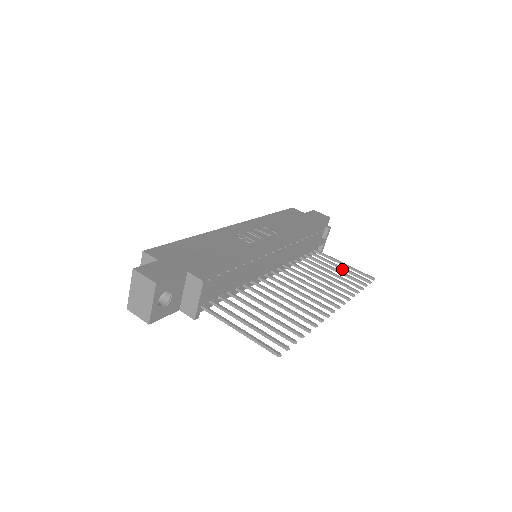
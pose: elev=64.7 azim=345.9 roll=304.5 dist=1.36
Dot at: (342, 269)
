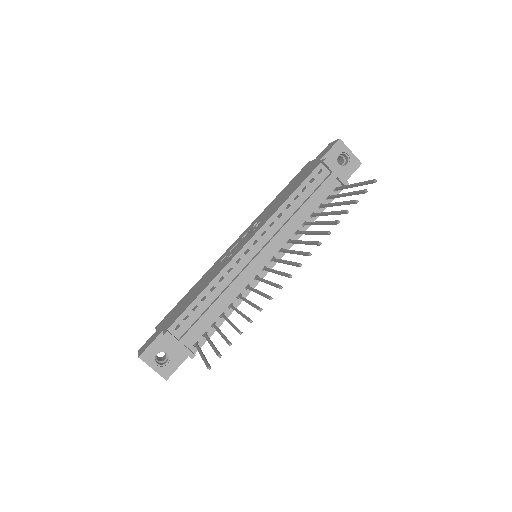
Dot at: occluded
